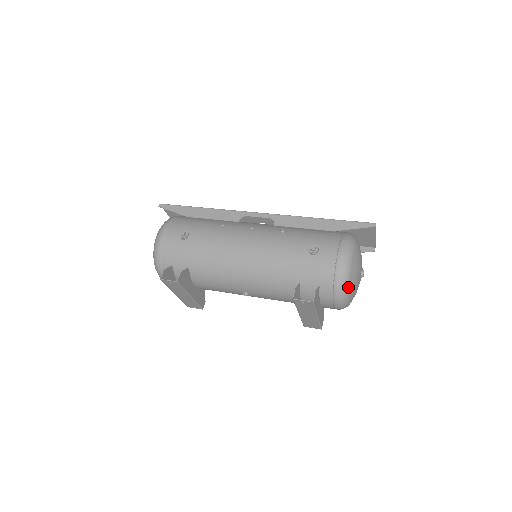
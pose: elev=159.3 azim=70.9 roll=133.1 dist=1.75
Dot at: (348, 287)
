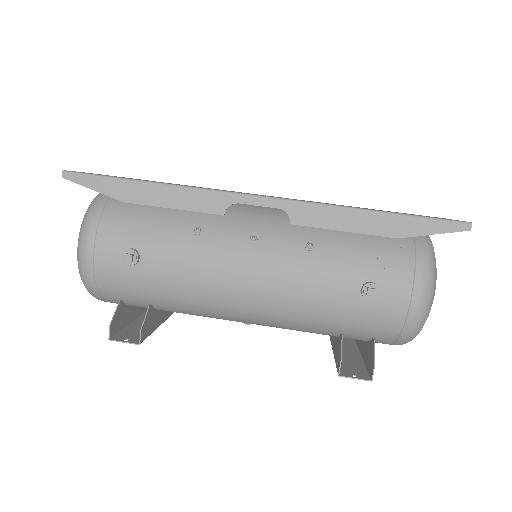
Dot at: occluded
